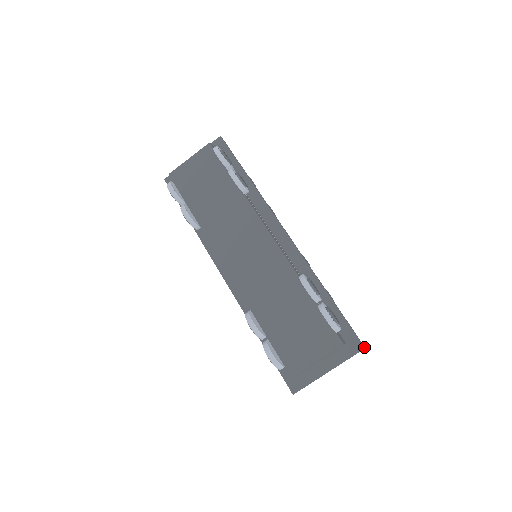
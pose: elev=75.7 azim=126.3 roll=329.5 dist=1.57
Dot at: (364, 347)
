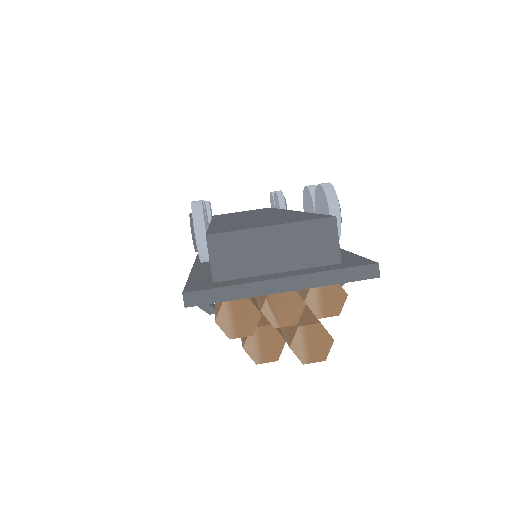
Dot at: (377, 262)
